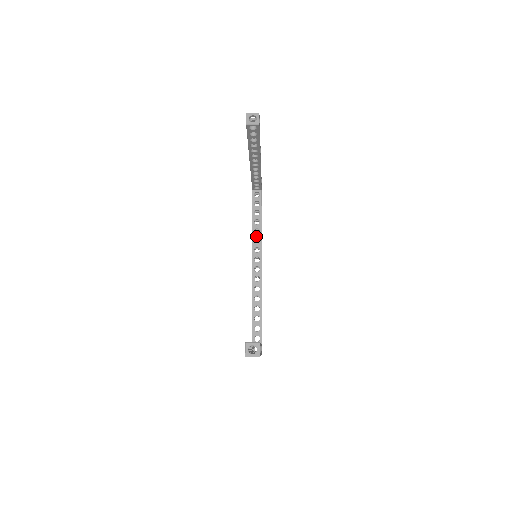
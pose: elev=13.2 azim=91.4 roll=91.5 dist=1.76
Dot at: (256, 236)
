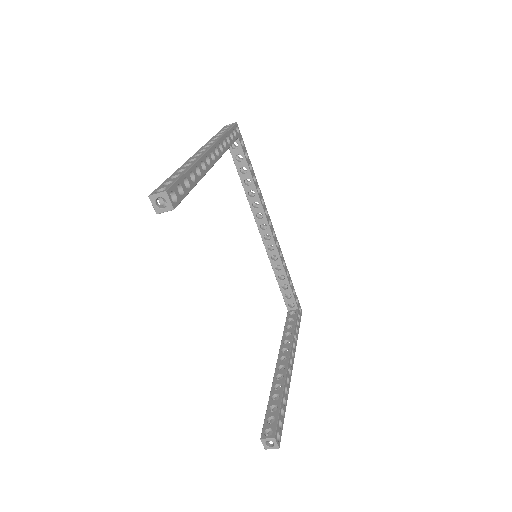
Dot at: (253, 200)
